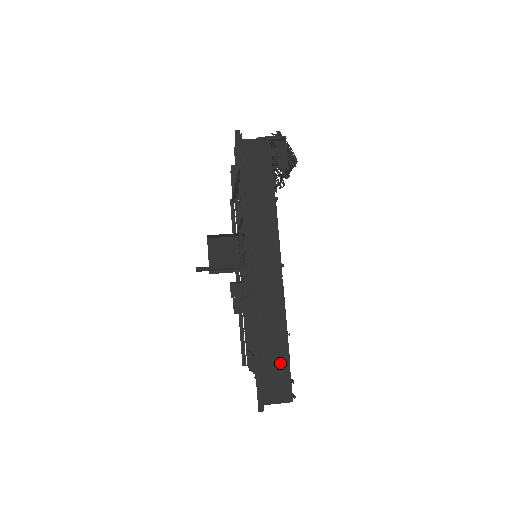
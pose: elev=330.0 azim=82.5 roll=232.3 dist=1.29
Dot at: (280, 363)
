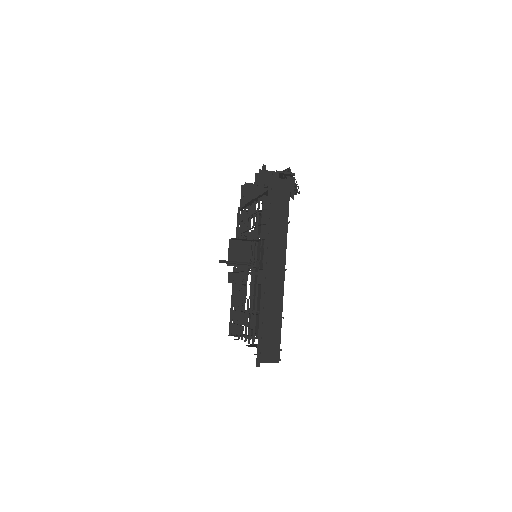
Dot at: (275, 336)
